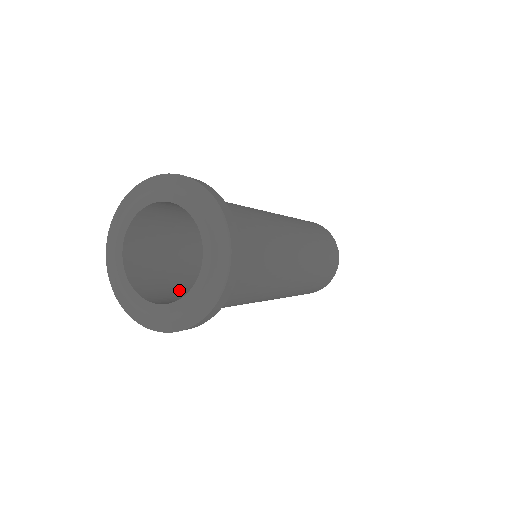
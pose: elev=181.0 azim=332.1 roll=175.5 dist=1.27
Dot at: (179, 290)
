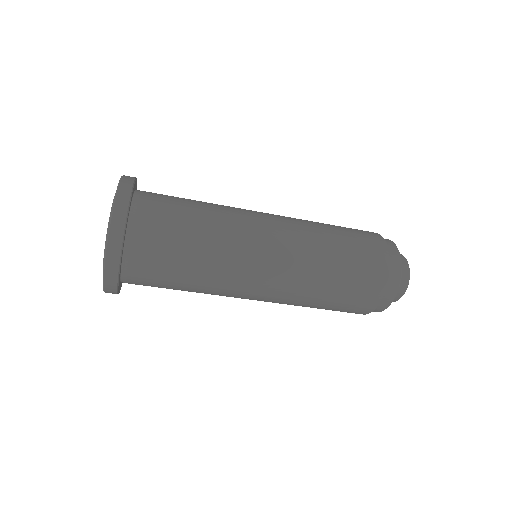
Dot at: occluded
